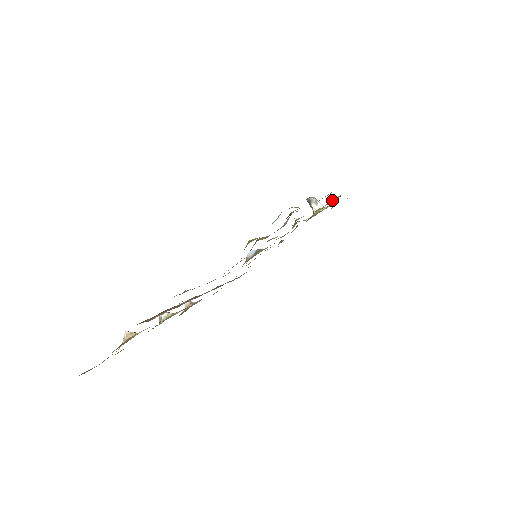
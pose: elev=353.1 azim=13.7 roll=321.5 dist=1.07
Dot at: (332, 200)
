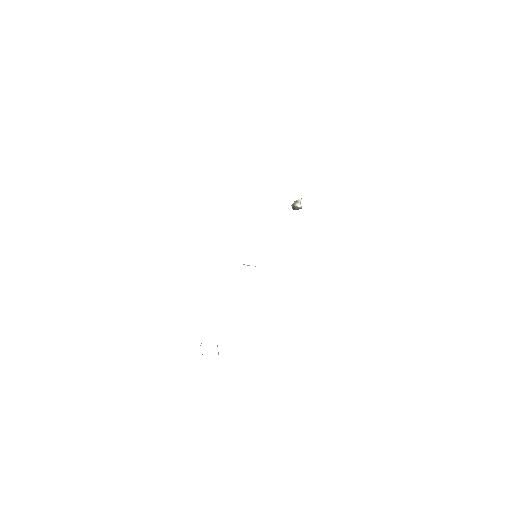
Dot at: occluded
